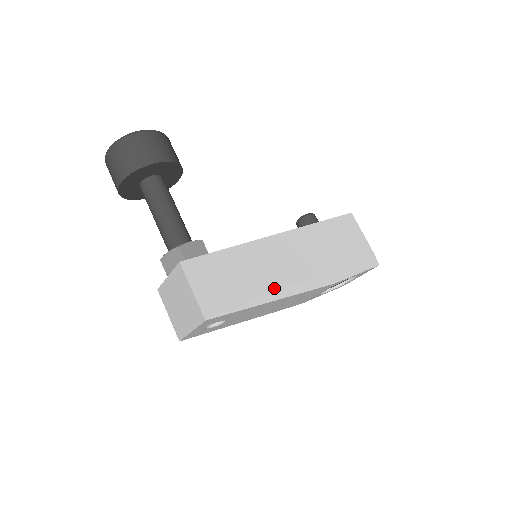
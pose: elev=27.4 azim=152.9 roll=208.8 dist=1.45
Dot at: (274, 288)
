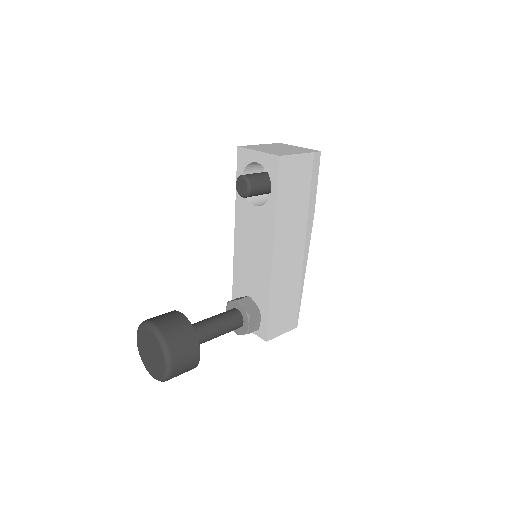
Dot at: (300, 274)
